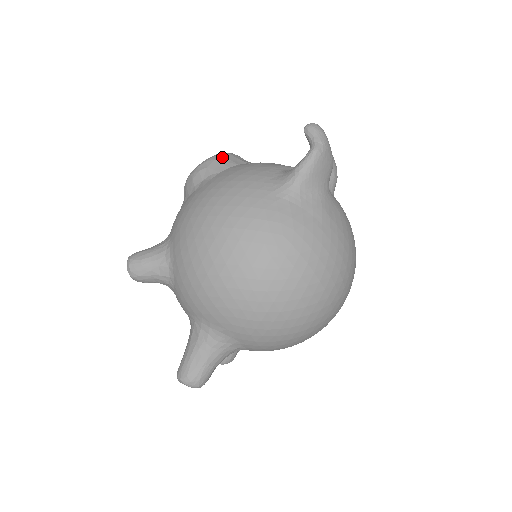
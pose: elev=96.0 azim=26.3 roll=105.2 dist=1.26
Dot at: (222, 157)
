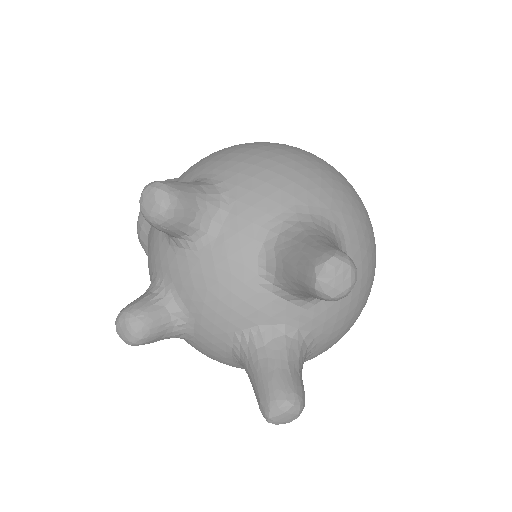
Dot at: occluded
